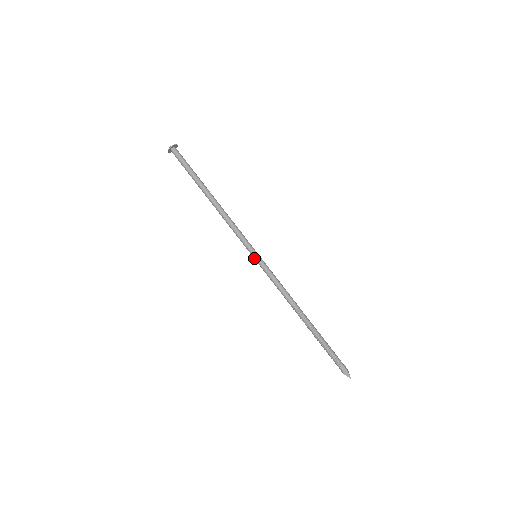
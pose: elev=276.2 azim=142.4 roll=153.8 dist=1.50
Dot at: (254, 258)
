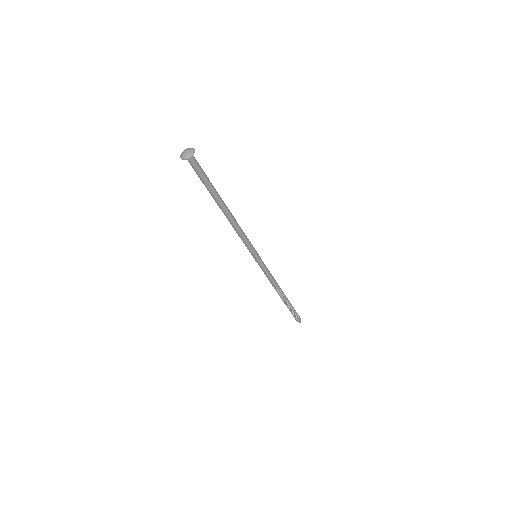
Dot at: (253, 256)
